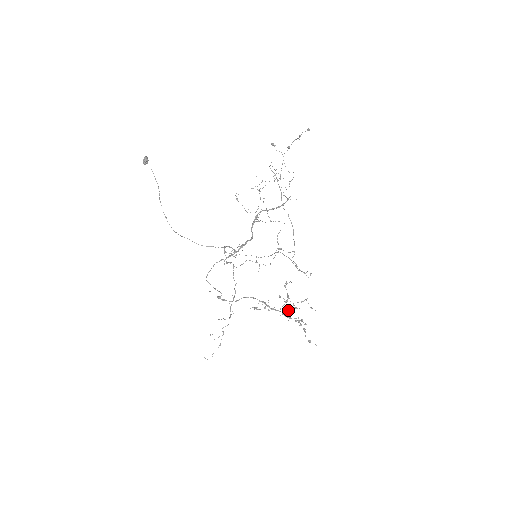
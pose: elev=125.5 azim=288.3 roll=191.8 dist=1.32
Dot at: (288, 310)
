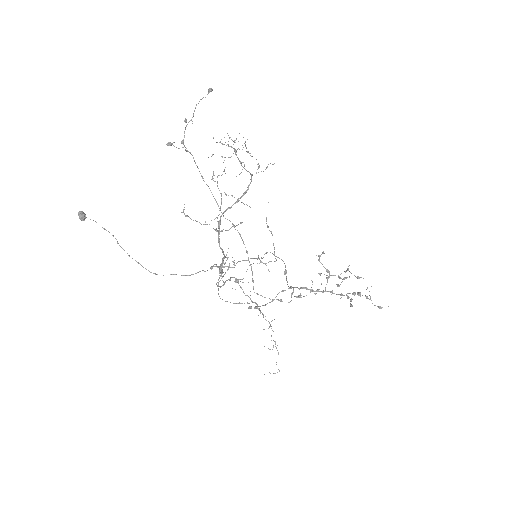
Dot at: occluded
